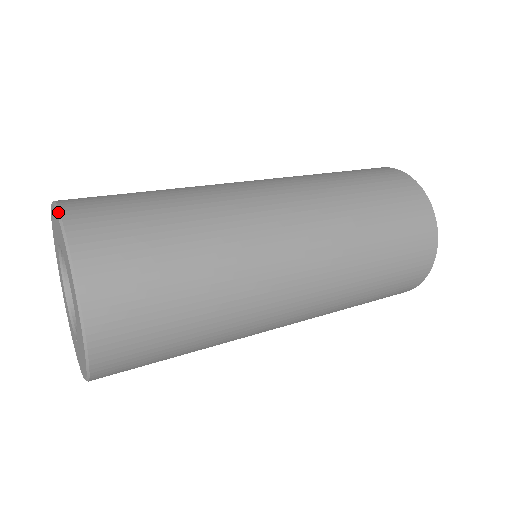
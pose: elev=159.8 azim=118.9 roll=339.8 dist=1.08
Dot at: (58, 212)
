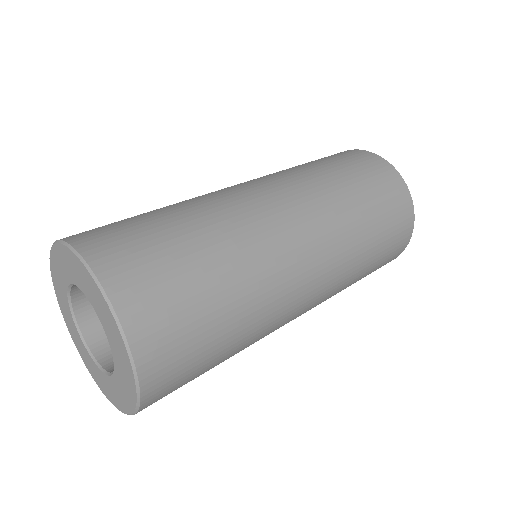
Dot at: (85, 263)
